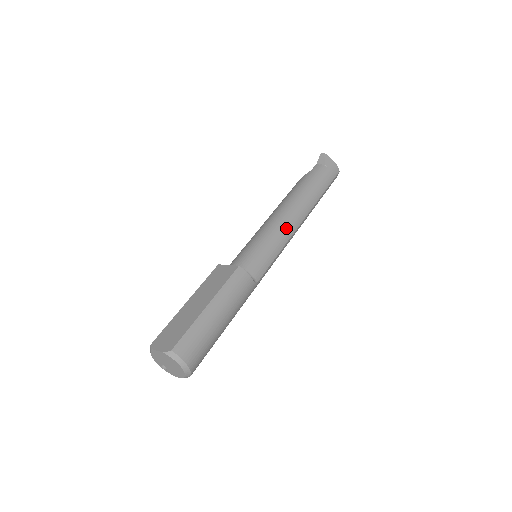
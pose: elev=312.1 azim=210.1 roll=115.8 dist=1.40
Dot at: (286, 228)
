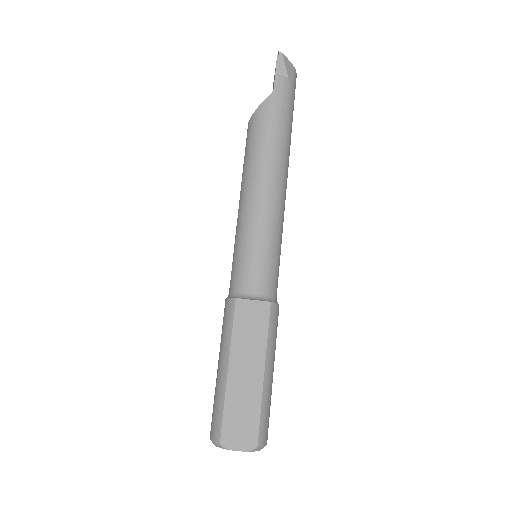
Dot at: (282, 209)
